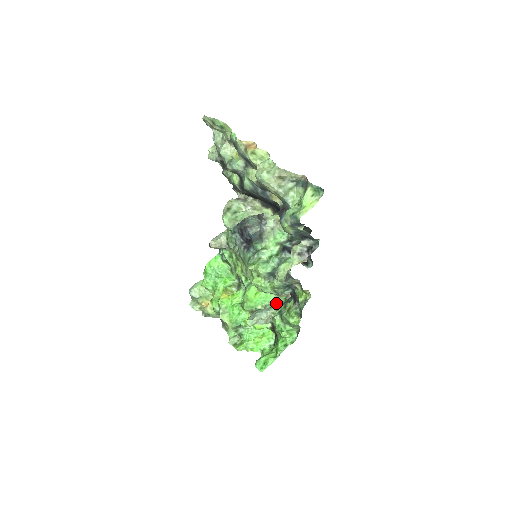
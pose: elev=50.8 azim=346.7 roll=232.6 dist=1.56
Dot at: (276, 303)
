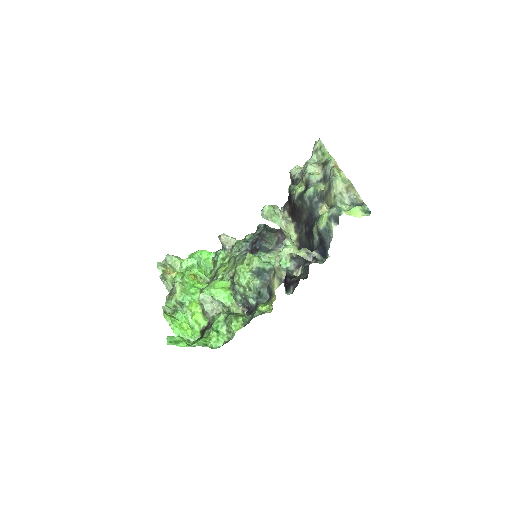
Dot at: (229, 309)
